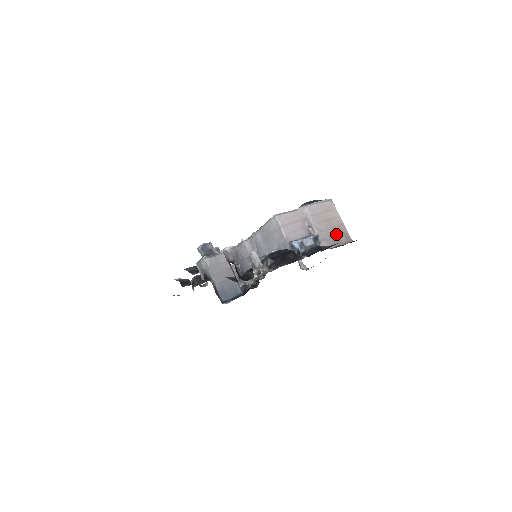
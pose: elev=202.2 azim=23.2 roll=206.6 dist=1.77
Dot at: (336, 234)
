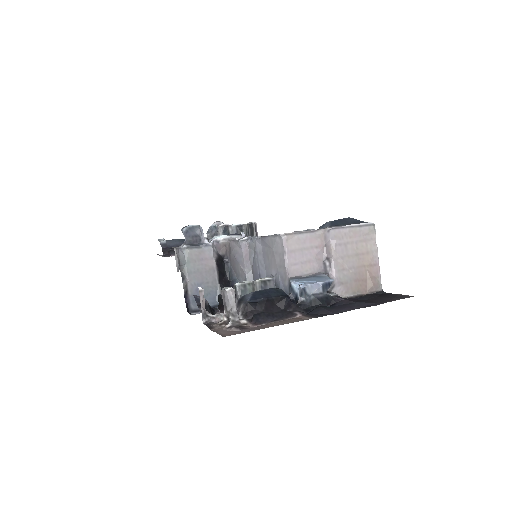
Dot at: (362, 277)
